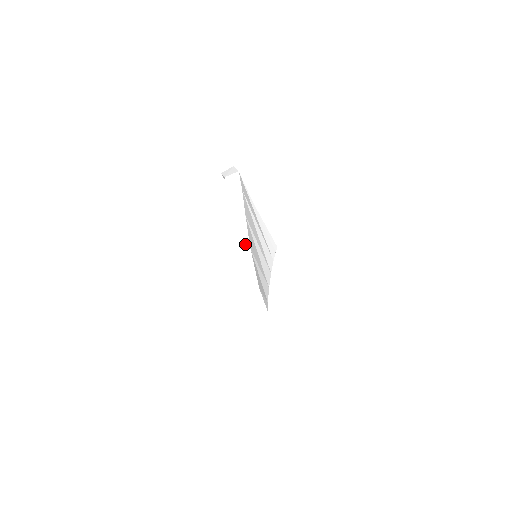
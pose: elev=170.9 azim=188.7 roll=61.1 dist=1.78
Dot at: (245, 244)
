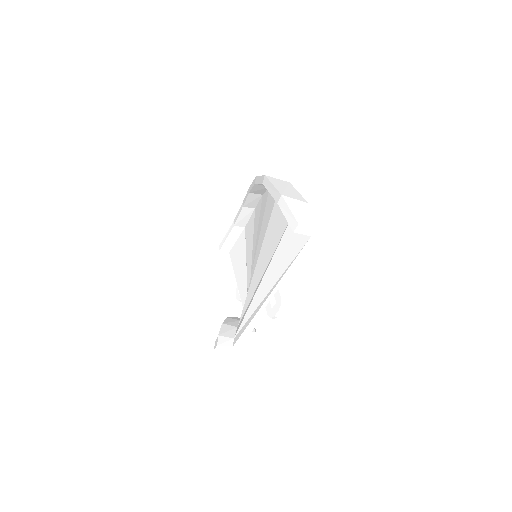
Dot at: occluded
